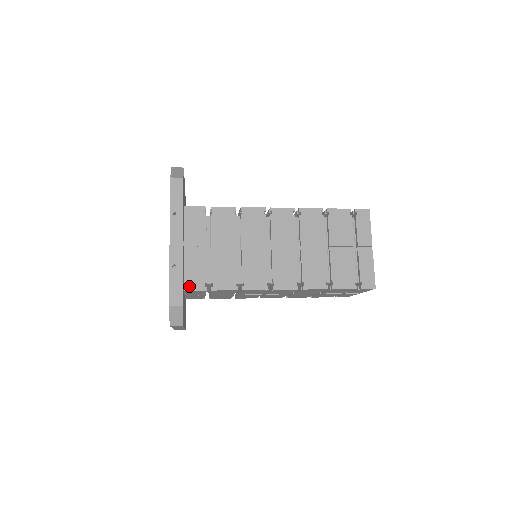
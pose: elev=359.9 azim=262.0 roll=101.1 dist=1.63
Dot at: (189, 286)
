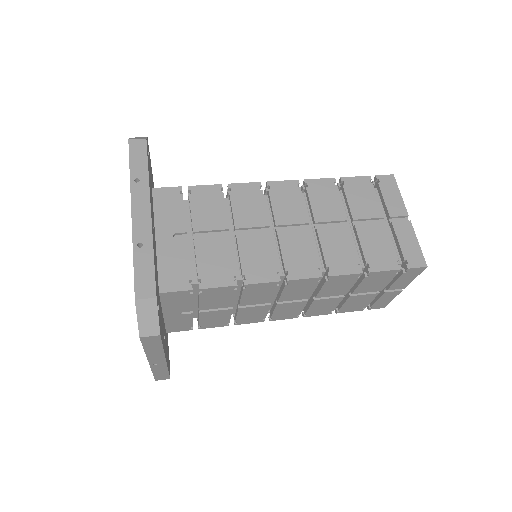
Dot at: (166, 286)
